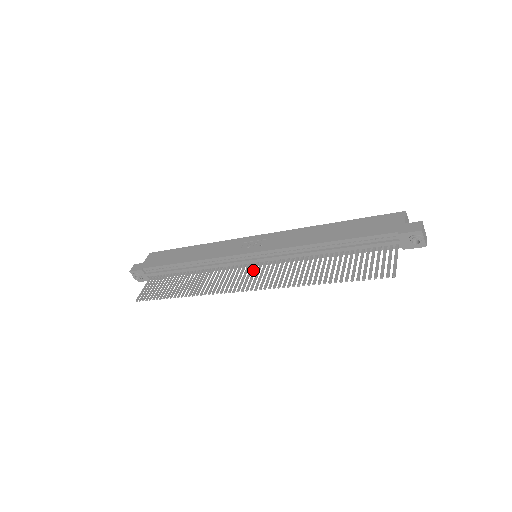
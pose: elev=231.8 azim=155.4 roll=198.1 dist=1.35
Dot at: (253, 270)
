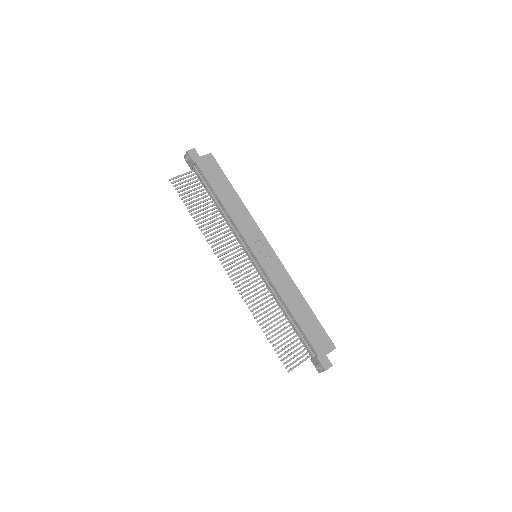
Dot at: (245, 263)
